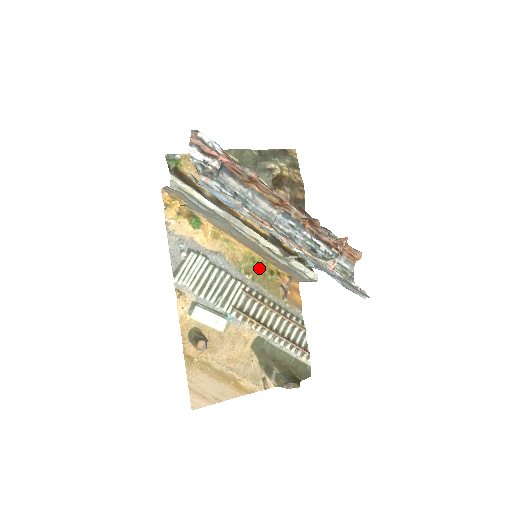
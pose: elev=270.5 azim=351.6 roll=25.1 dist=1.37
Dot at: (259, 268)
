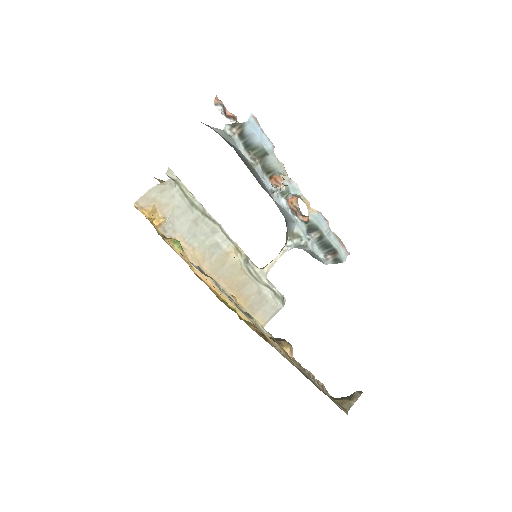
Dot at: (234, 311)
